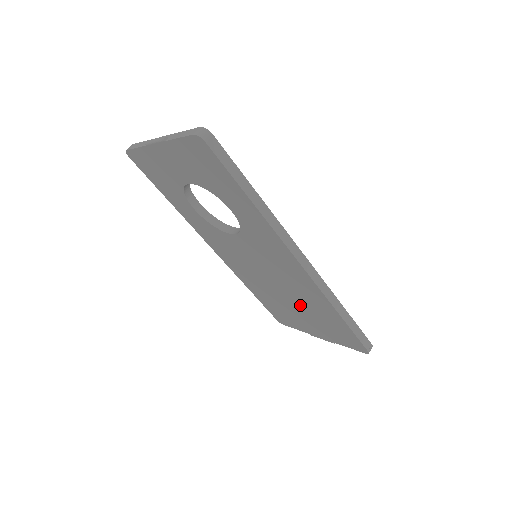
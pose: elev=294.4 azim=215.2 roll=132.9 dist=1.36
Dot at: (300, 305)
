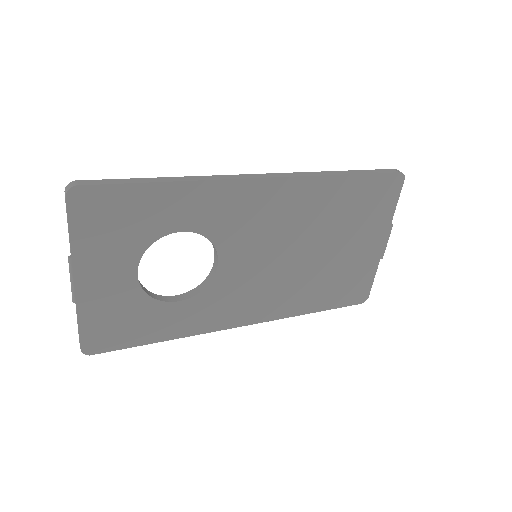
Dot at: (331, 235)
